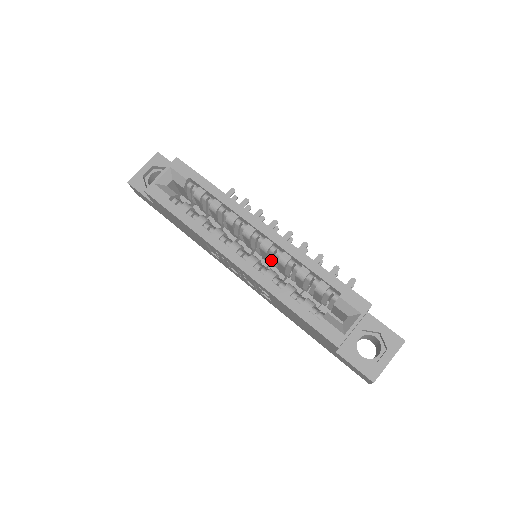
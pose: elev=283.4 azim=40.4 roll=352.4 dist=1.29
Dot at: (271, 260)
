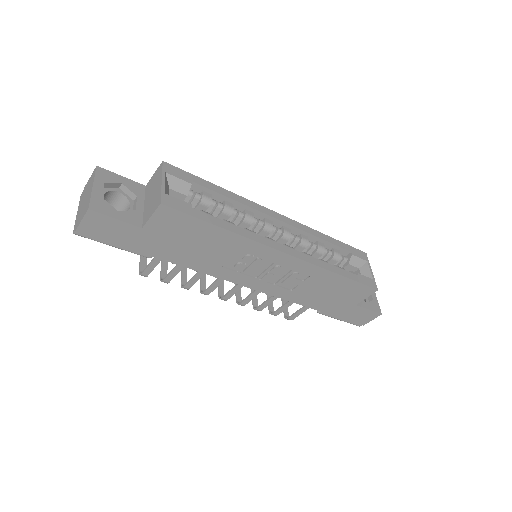
Dot at: occluded
